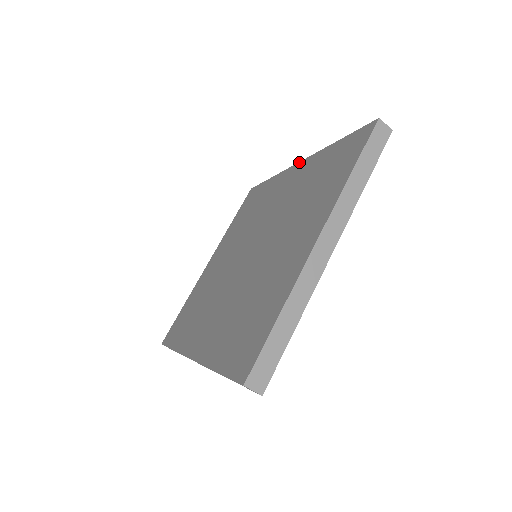
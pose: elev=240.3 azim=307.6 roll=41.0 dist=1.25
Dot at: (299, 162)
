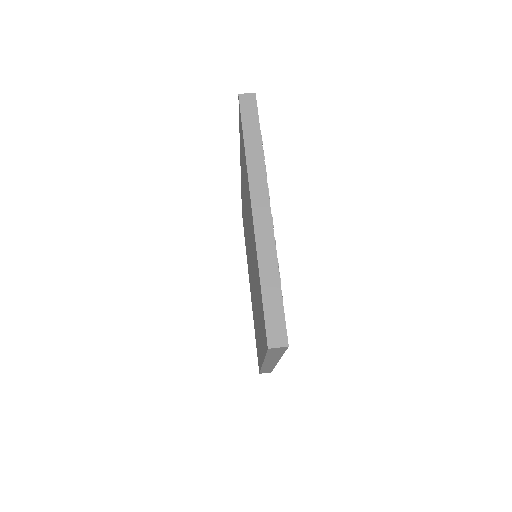
Dot at: occluded
